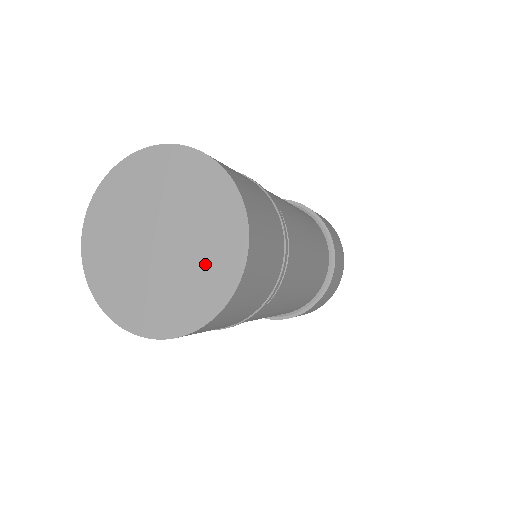
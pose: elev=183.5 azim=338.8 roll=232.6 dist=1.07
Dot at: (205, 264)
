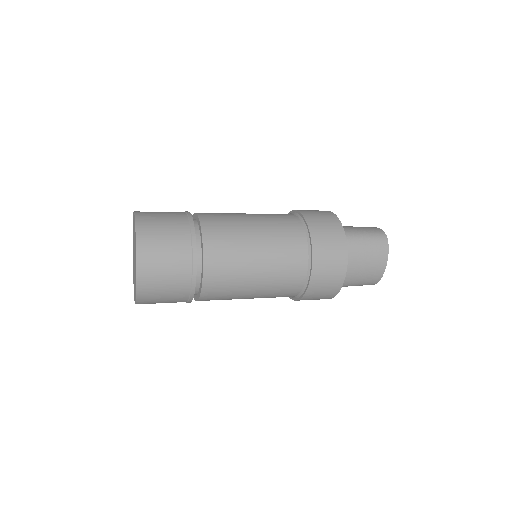
Dot at: occluded
